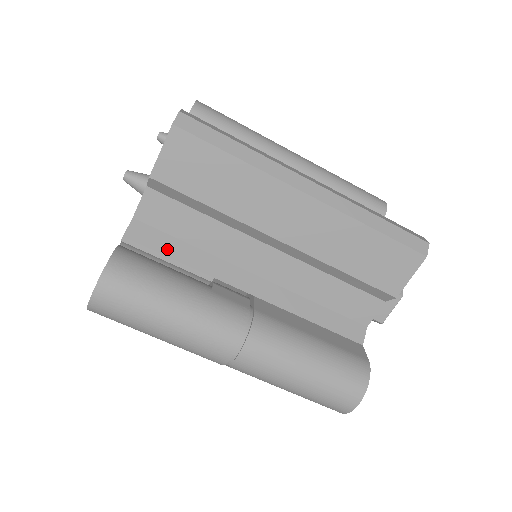
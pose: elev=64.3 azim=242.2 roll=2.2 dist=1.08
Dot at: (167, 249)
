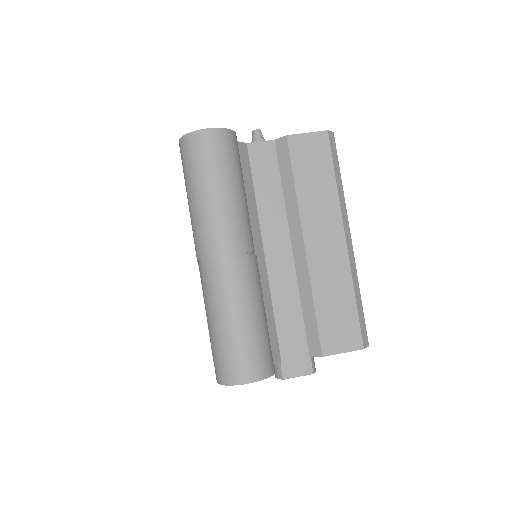
Dot at: (245, 176)
